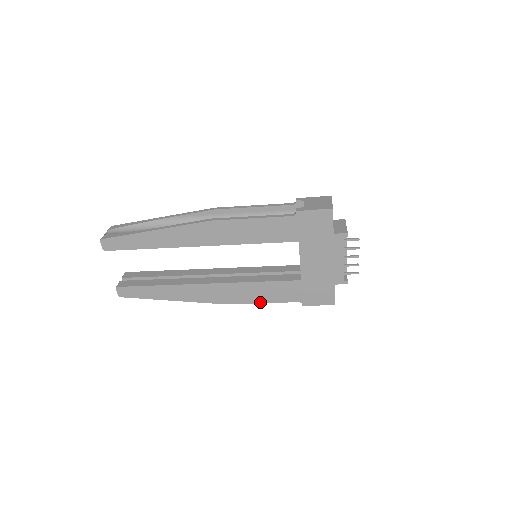
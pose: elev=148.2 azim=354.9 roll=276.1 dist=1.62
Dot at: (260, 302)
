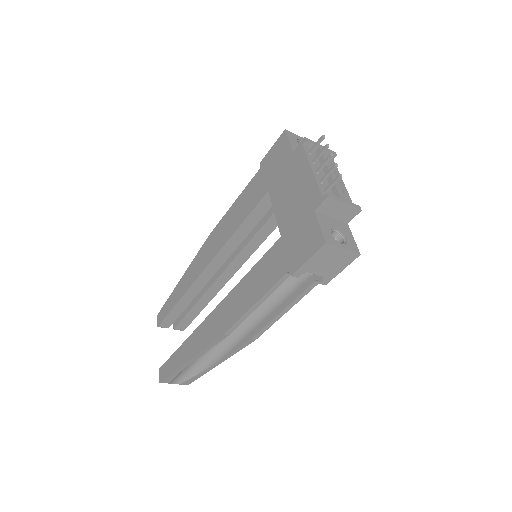
Dot at: (252, 305)
